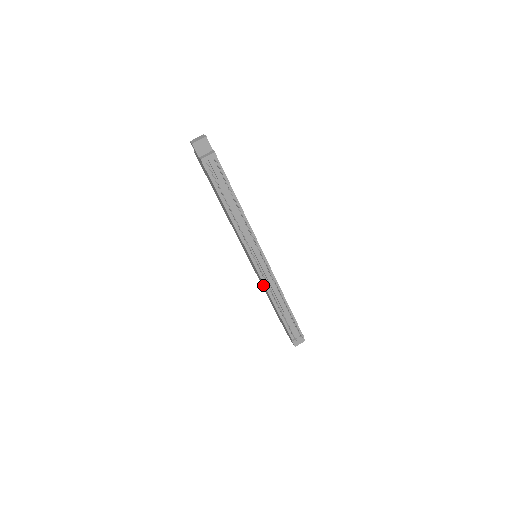
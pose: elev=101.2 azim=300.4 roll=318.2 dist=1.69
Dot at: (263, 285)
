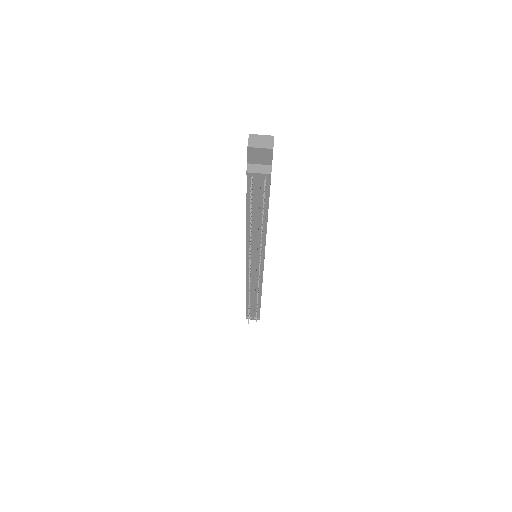
Dot at: occluded
